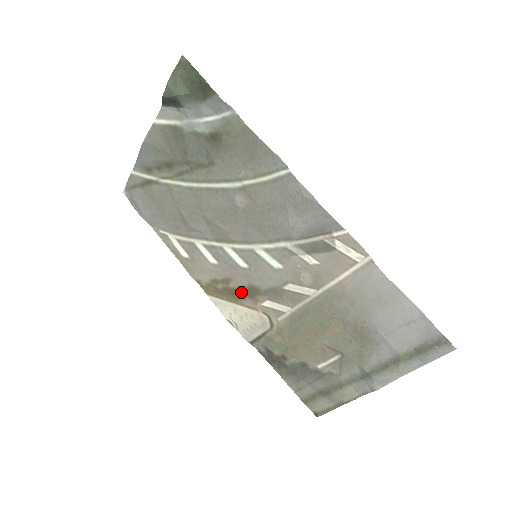
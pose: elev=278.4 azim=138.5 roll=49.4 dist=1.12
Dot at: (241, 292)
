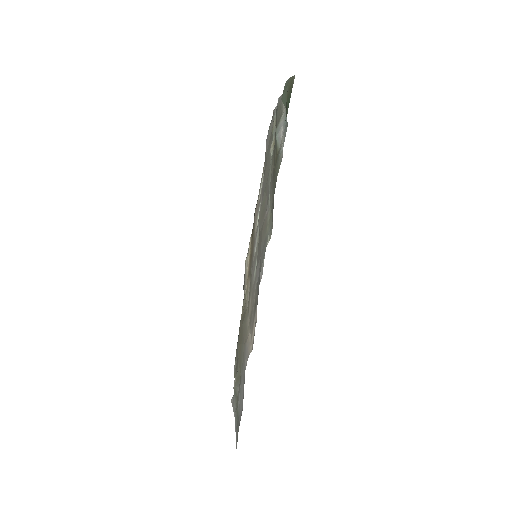
Dot at: (251, 260)
